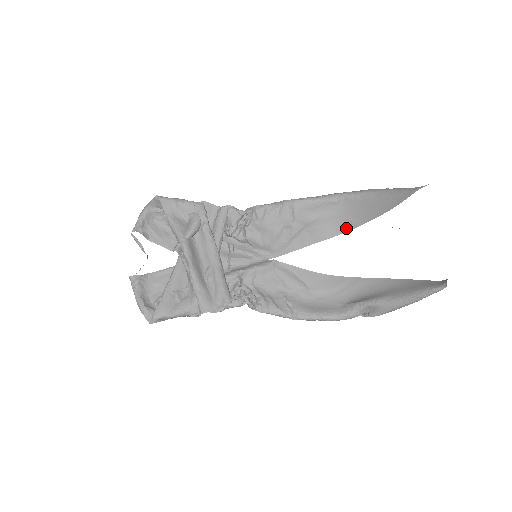
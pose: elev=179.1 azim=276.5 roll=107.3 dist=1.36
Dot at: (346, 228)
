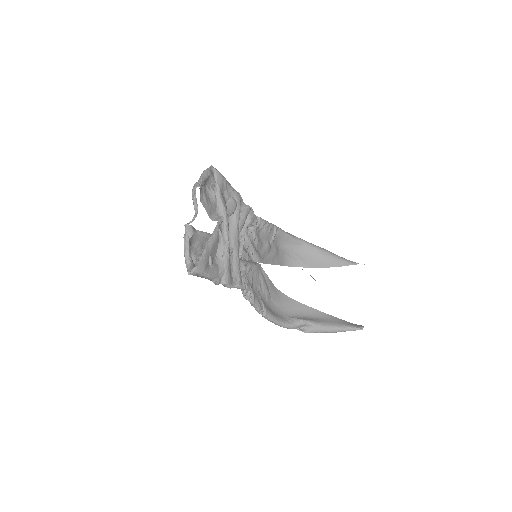
Dot at: (297, 264)
